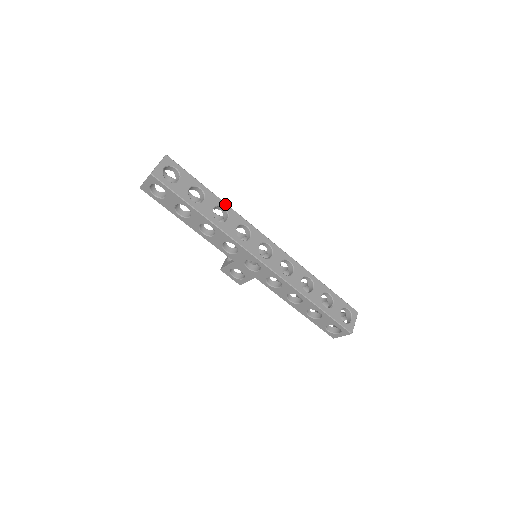
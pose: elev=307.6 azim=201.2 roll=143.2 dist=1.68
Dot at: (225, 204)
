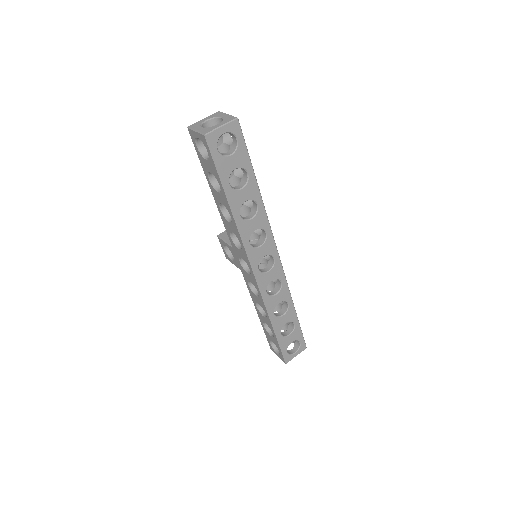
Dot at: (261, 201)
